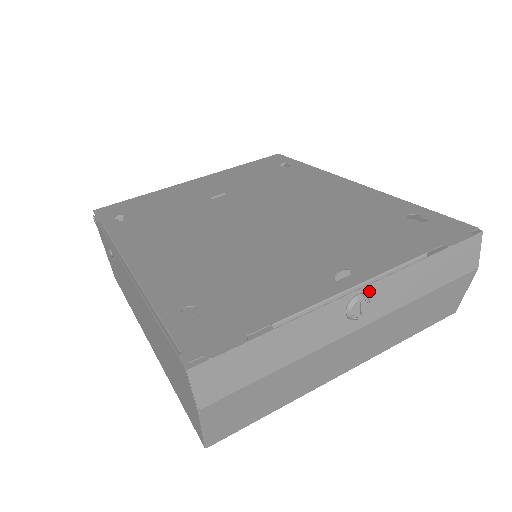
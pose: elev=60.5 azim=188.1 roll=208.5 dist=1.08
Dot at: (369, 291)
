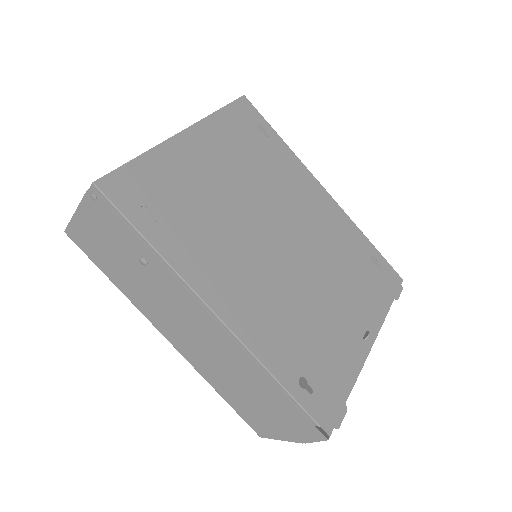
Dot at: occluded
